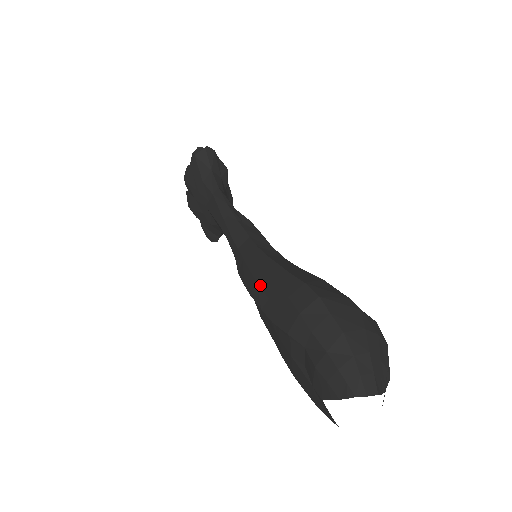
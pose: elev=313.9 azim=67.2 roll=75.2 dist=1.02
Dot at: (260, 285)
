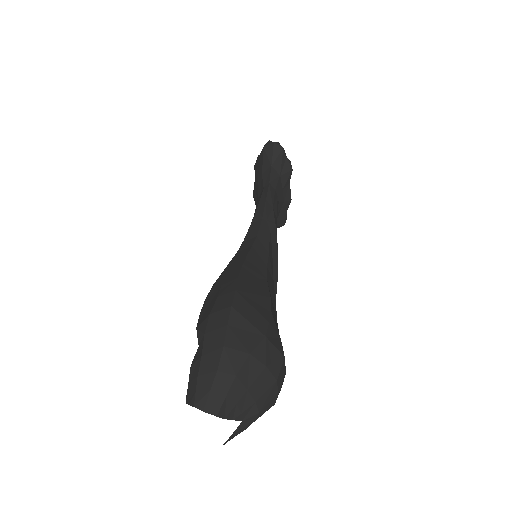
Dot at: (219, 279)
